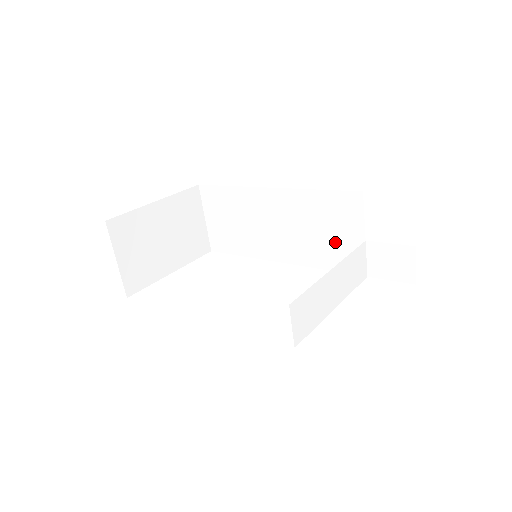
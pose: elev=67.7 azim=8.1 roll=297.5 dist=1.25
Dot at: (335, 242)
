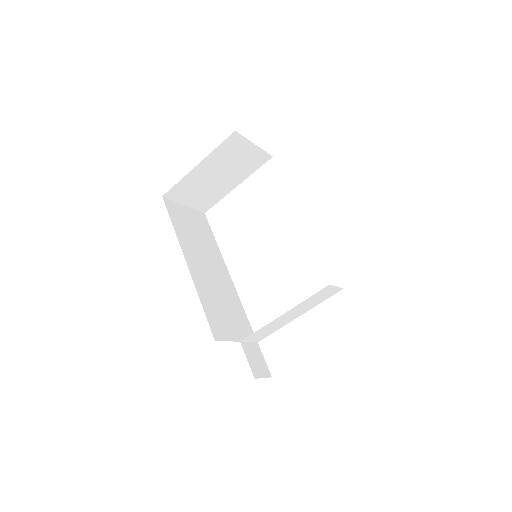
Dot at: occluded
